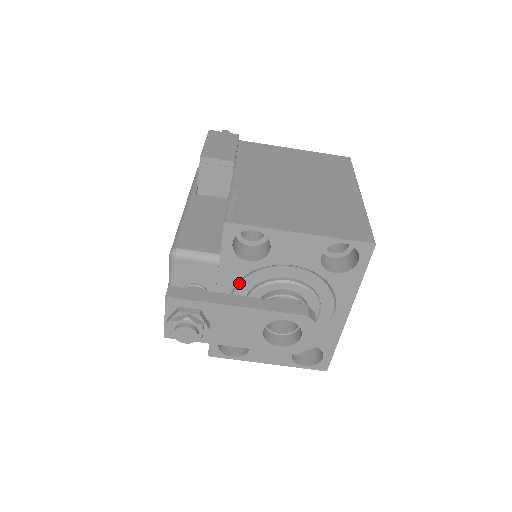
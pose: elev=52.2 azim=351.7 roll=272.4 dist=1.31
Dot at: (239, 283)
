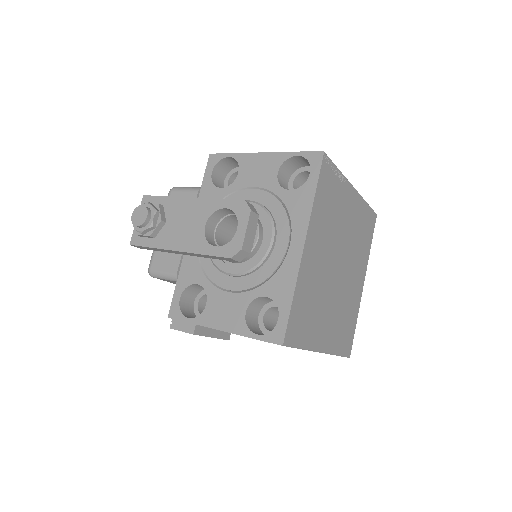
Dot at: occluded
